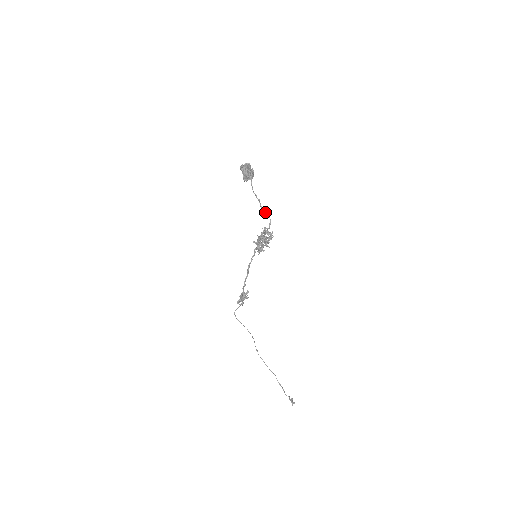
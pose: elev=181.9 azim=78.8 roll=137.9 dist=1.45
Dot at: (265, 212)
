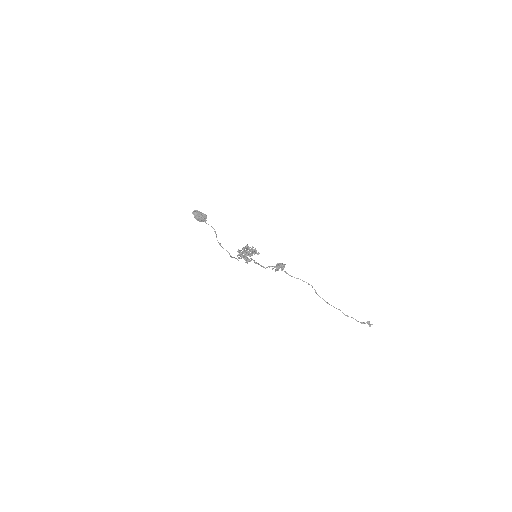
Dot at: (223, 248)
